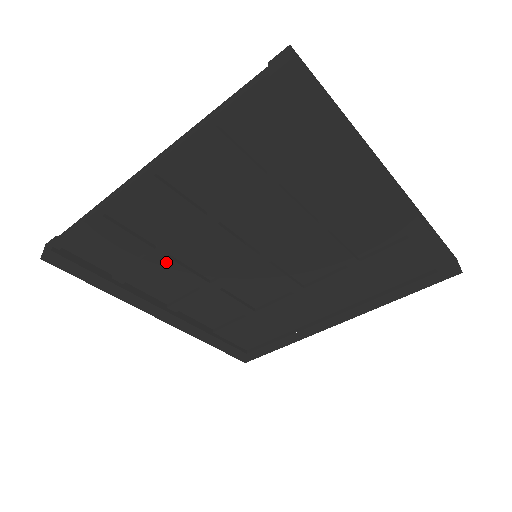
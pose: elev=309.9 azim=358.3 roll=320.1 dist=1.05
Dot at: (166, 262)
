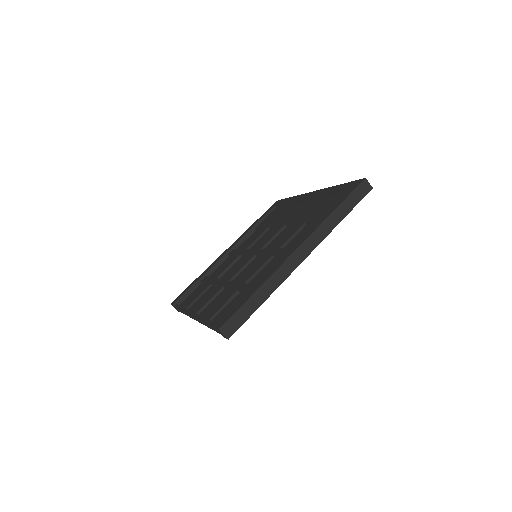
Dot at: occluded
